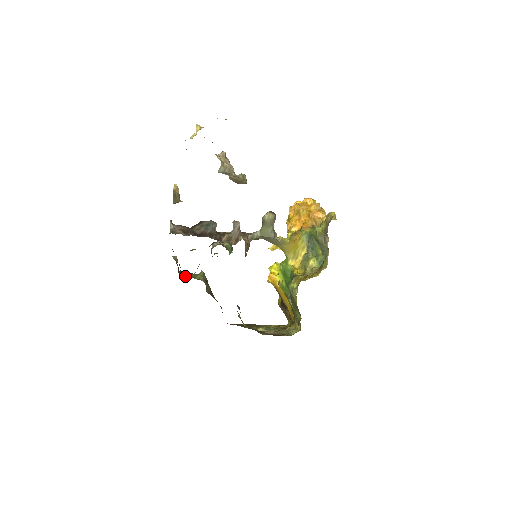
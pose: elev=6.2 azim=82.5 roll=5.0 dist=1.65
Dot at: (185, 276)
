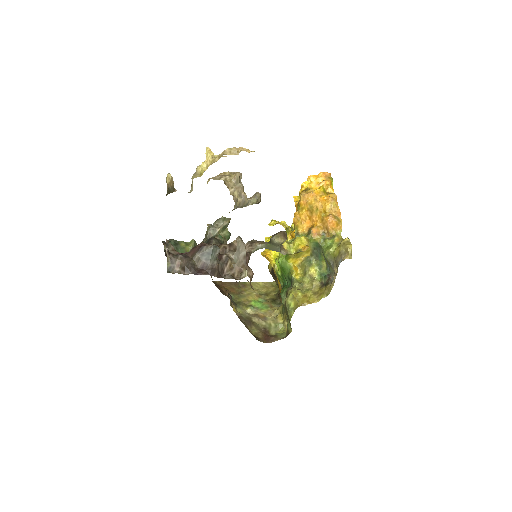
Dot at: occluded
